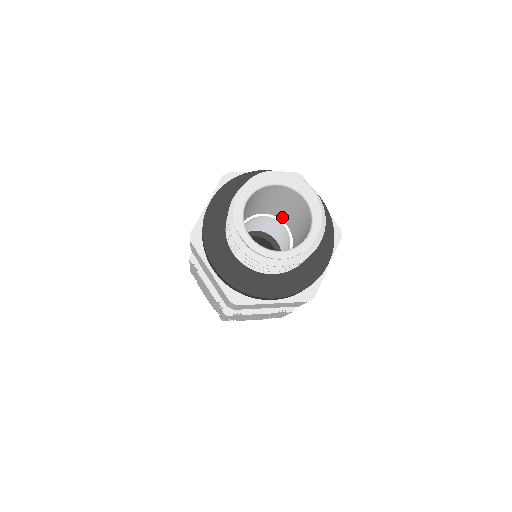
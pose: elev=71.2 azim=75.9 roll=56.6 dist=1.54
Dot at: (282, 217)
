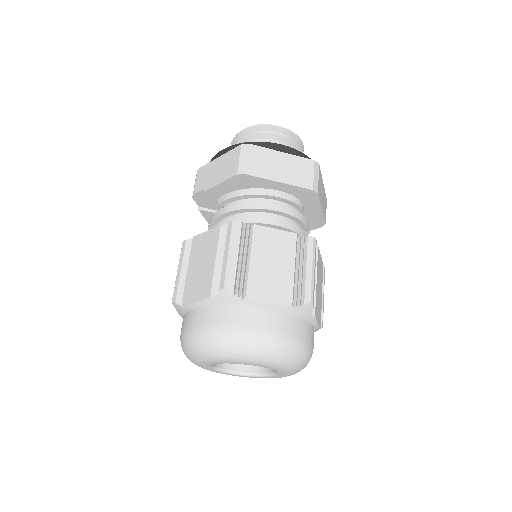
Dot at: occluded
